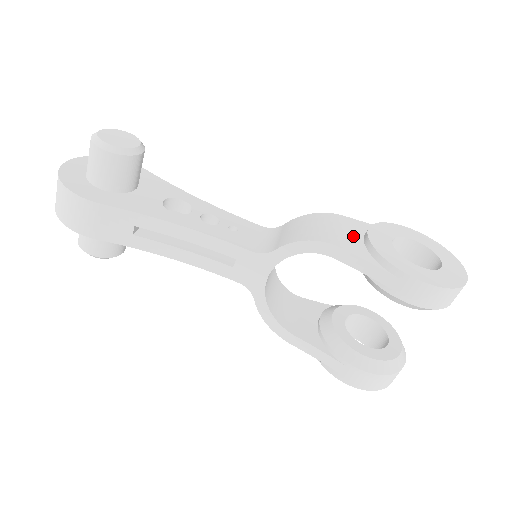
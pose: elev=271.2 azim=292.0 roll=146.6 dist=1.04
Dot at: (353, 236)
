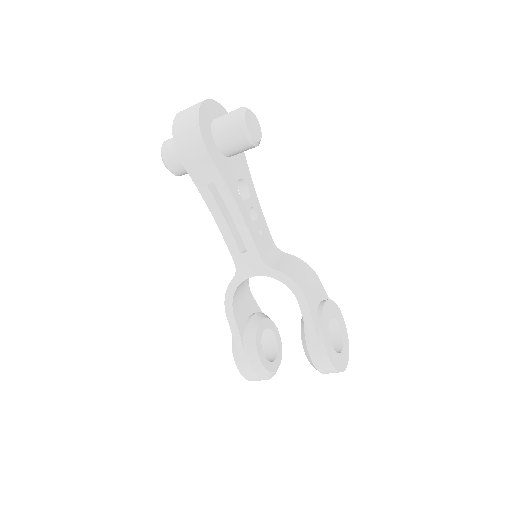
Dot at: (316, 298)
